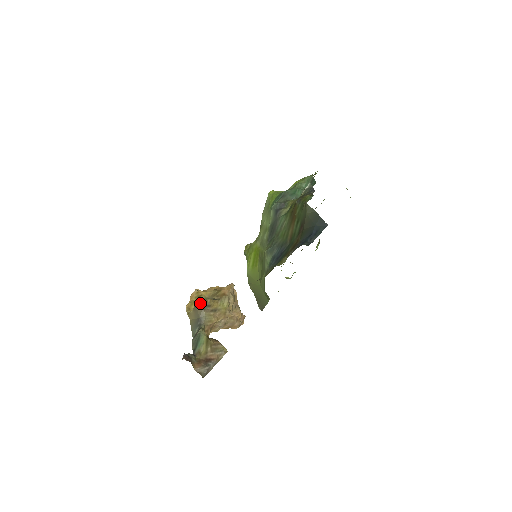
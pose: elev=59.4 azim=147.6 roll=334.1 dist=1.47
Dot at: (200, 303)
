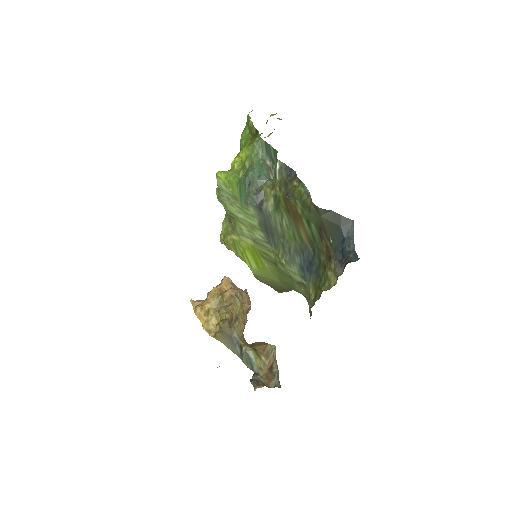
Dot at: (224, 325)
